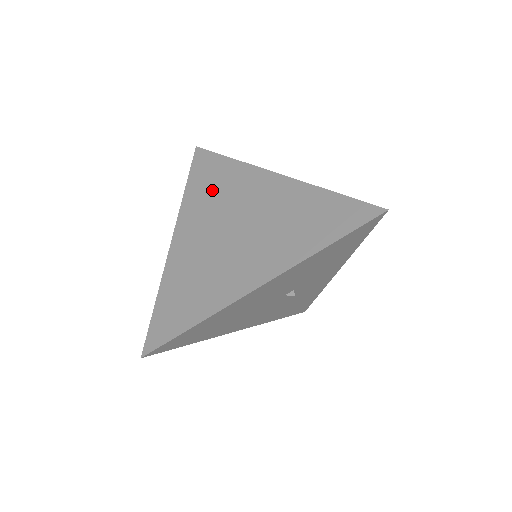
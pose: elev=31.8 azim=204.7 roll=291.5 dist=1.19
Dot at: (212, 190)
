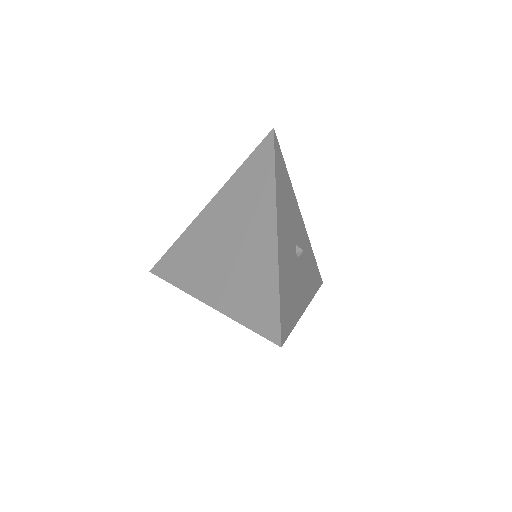
Dot at: (246, 191)
